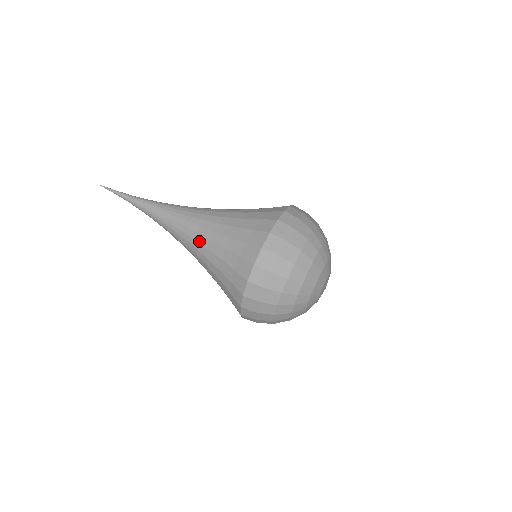
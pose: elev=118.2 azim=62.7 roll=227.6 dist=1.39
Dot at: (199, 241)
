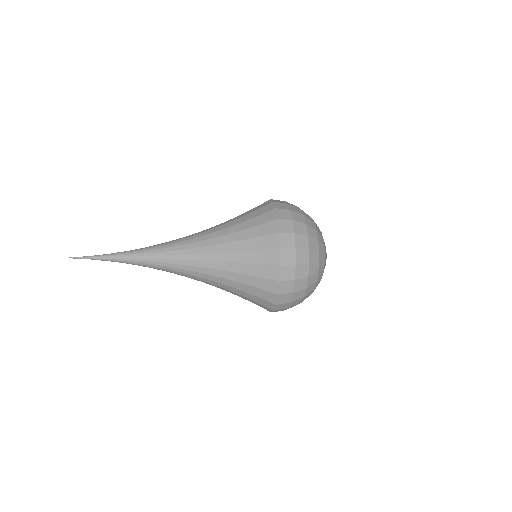
Dot at: (209, 238)
